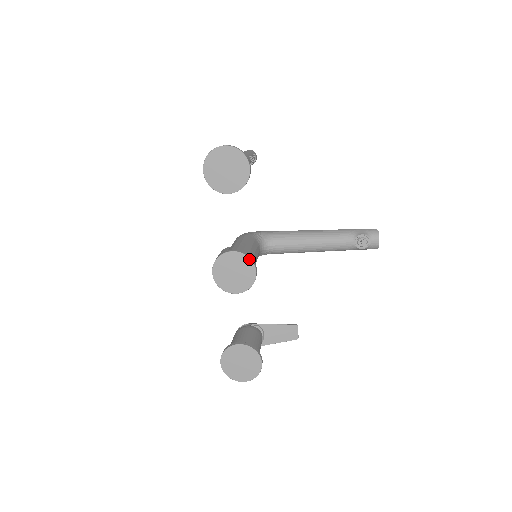
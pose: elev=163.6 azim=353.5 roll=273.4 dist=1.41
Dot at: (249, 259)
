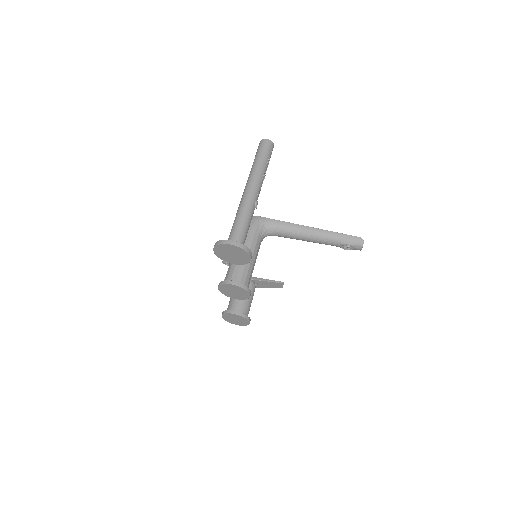
Dot at: (246, 290)
